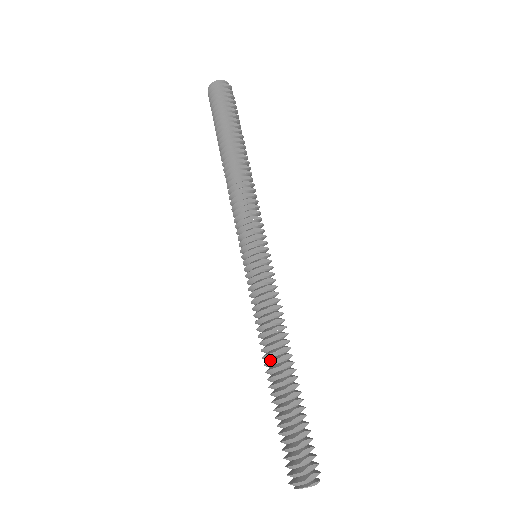
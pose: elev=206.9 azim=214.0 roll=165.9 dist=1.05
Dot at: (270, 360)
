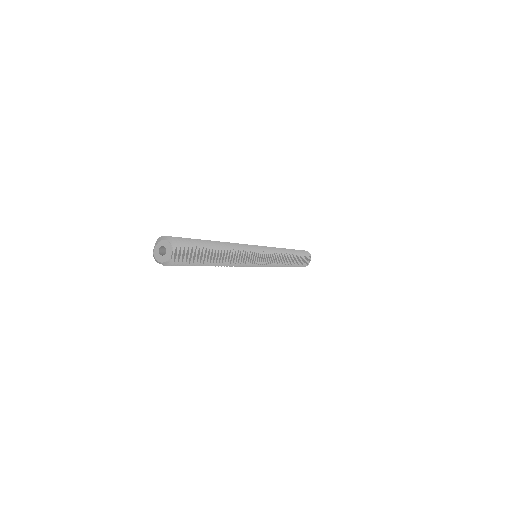
Dot at: (284, 266)
